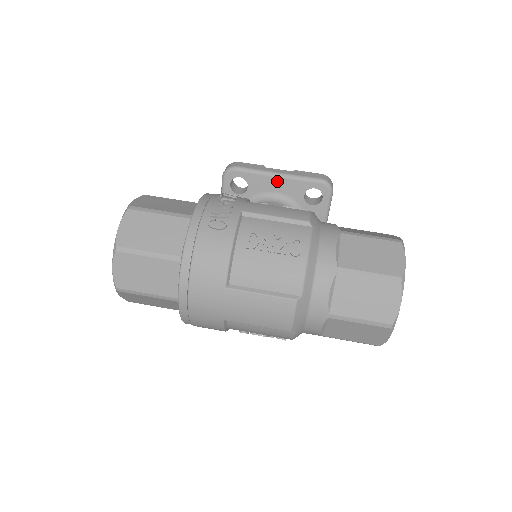
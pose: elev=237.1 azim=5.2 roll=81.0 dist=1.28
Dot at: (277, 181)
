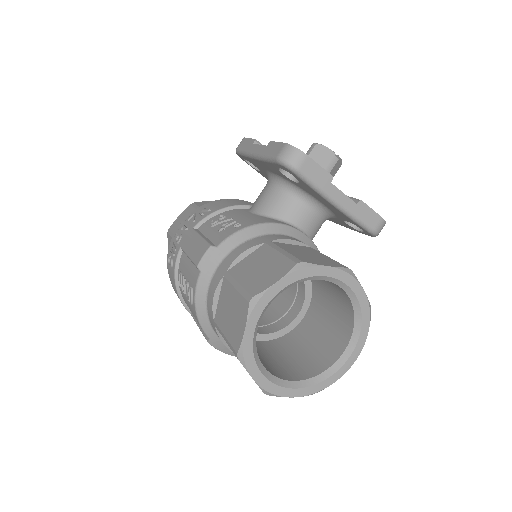
Dot at: (259, 162)
